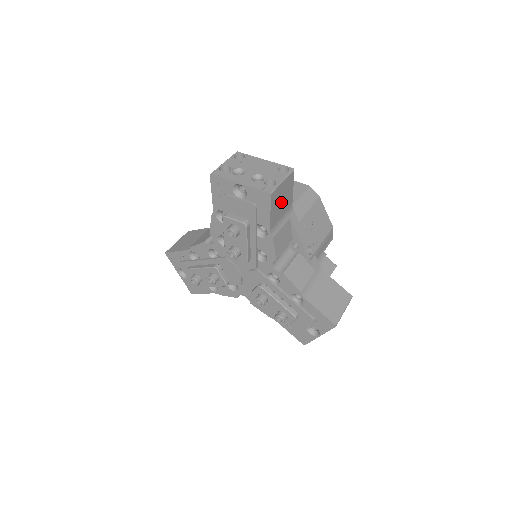
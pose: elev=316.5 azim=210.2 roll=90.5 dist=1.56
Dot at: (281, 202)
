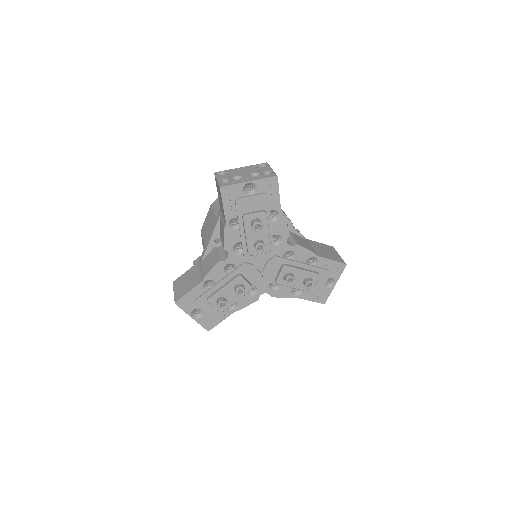
Dot at: occluded
